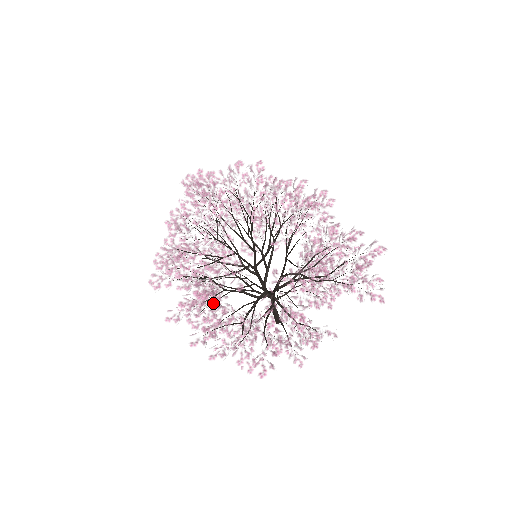
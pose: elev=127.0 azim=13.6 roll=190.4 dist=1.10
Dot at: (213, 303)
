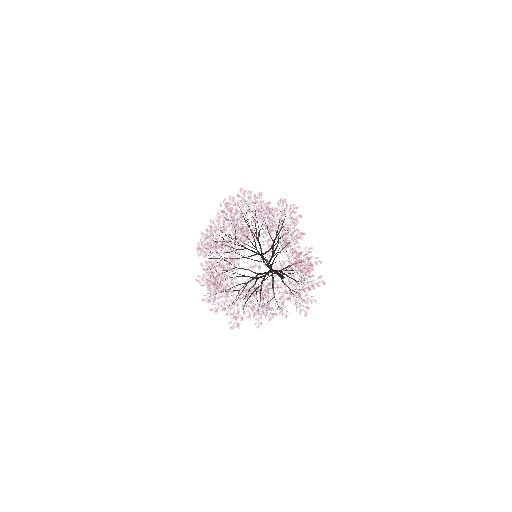
Dot at: (218, 283)
